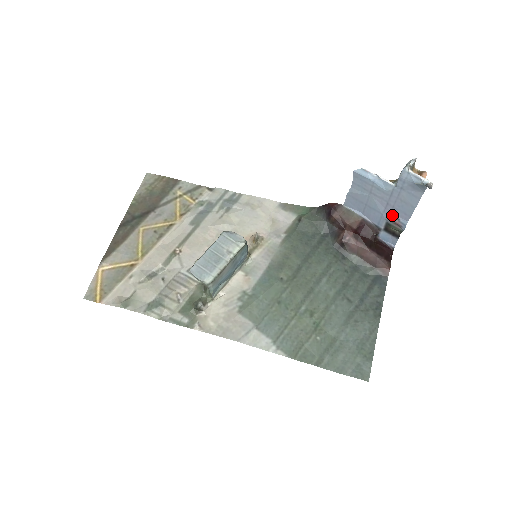
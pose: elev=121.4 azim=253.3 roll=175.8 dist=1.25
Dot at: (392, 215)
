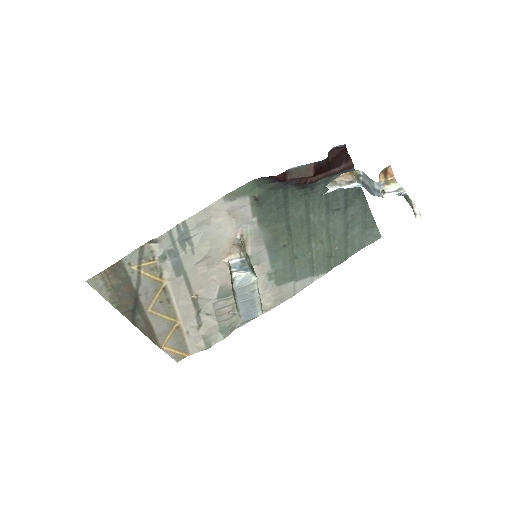
Dot at: occluded
